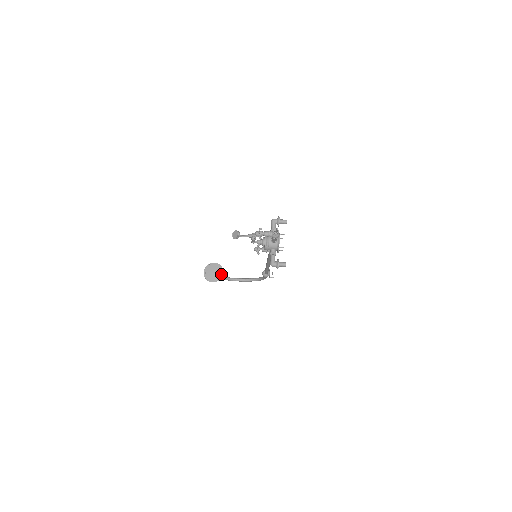
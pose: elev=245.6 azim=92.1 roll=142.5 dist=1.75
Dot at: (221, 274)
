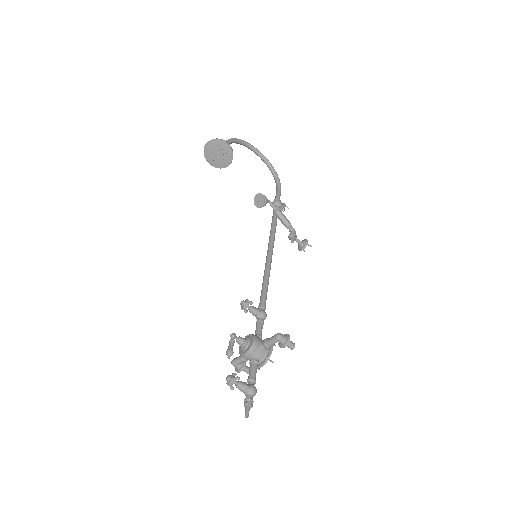
Dot at: (225, 164)
